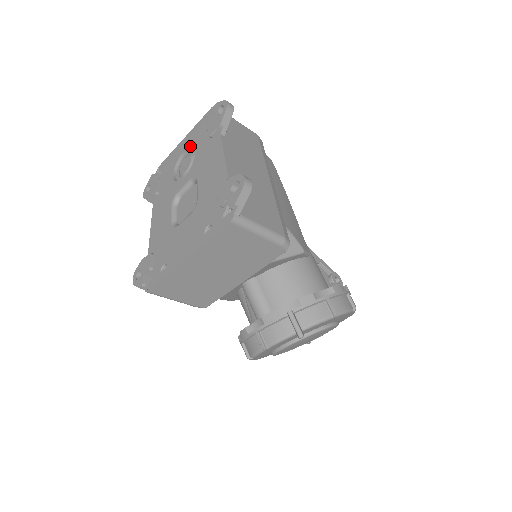
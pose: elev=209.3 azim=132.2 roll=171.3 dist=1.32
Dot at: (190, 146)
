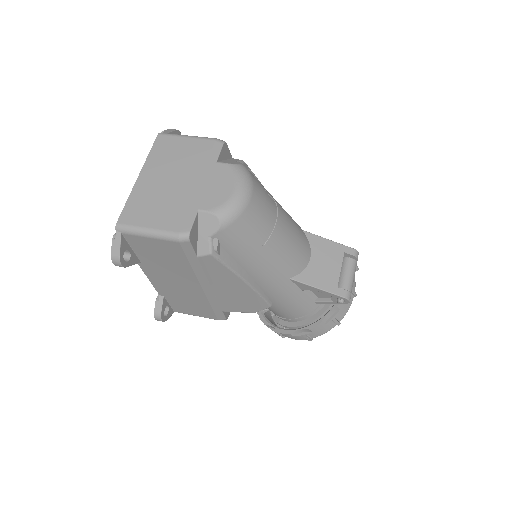
Dot at: occluded
